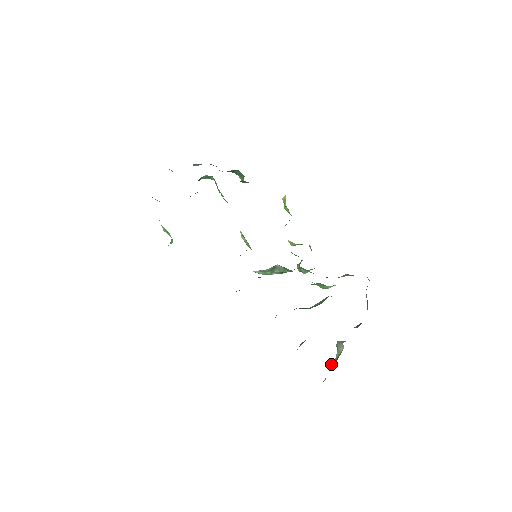
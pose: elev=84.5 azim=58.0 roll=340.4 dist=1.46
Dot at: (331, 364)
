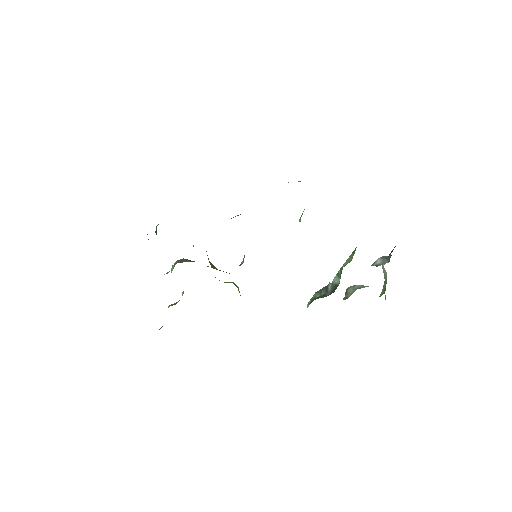
Dot at: (383, 288)
